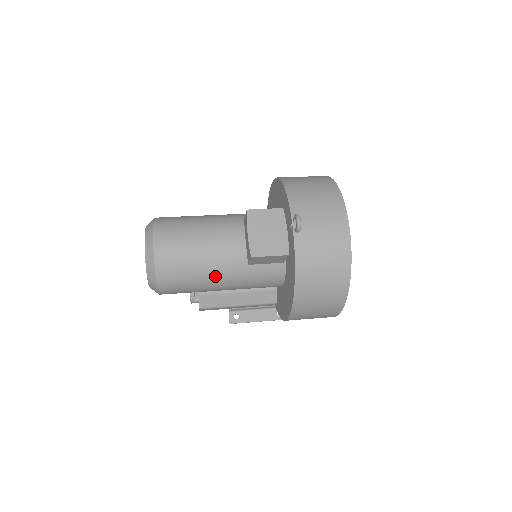
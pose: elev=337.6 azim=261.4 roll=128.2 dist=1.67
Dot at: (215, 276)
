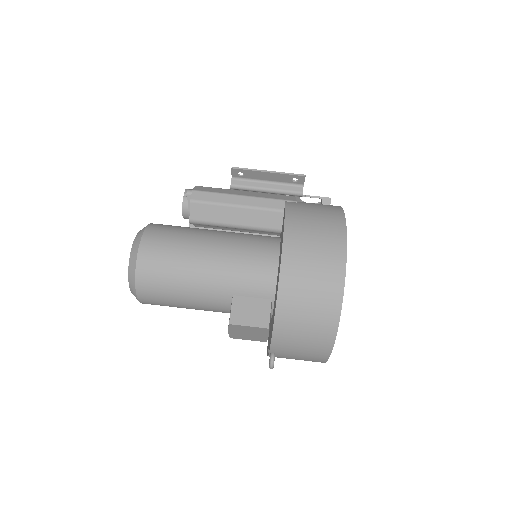
Dot at: occluded
